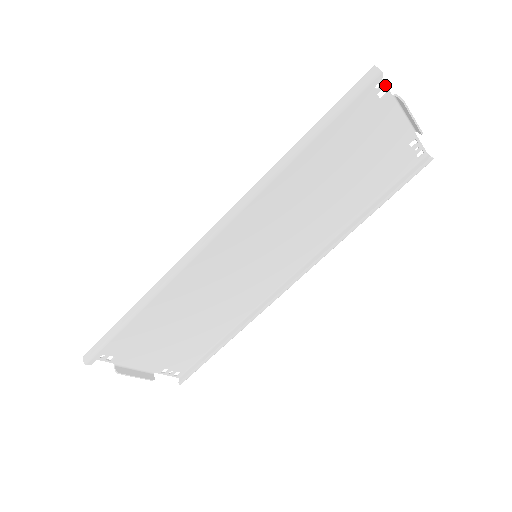
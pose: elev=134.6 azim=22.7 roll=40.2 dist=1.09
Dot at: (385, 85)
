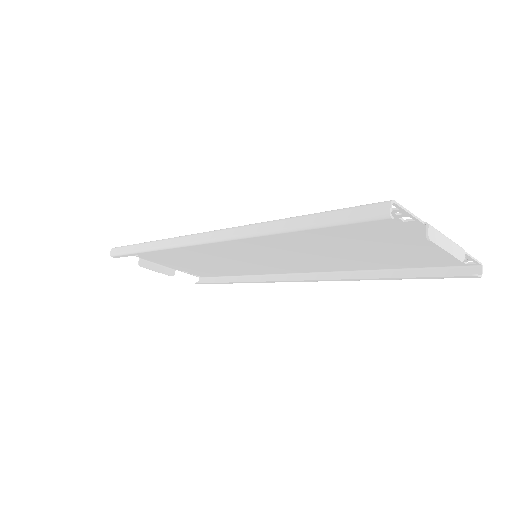
Dot at: (411, 215)
